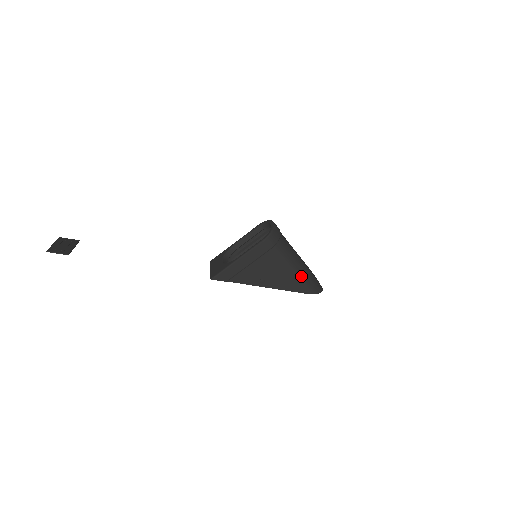
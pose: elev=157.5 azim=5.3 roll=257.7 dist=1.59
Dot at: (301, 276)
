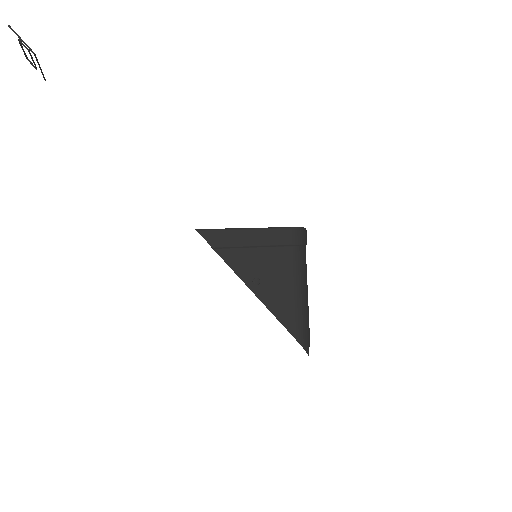
Dot at: (304, 311)
